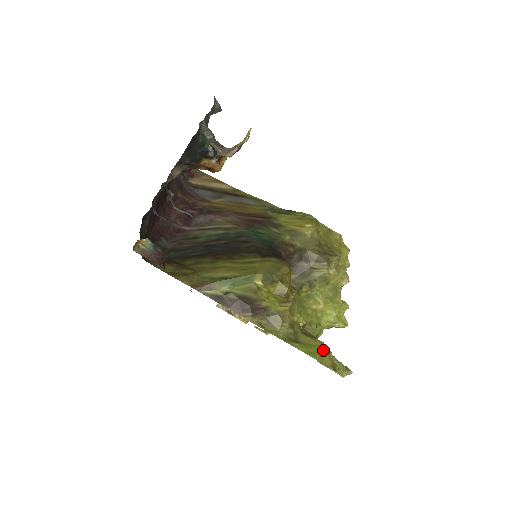
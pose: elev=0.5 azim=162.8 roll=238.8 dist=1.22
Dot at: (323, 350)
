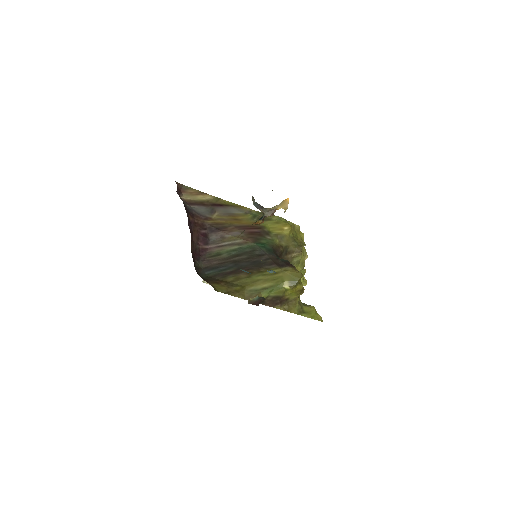
Dot at: (316, 312)
